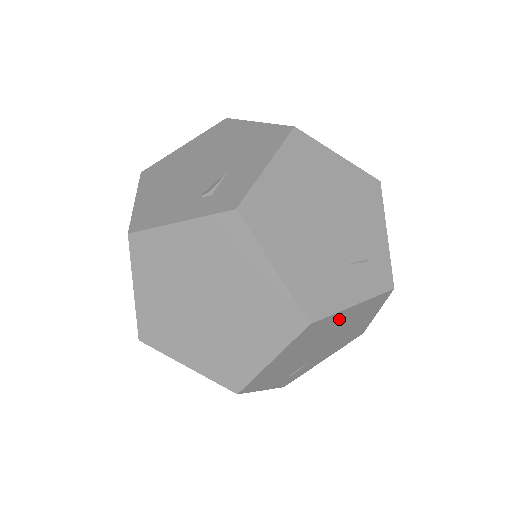
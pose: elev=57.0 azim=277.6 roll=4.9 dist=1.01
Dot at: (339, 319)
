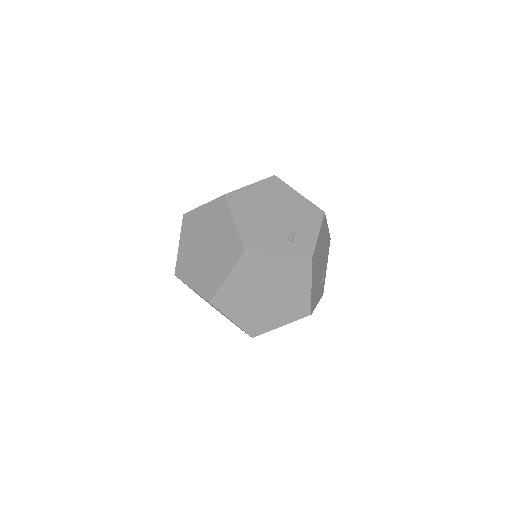
Dot at: occluded
